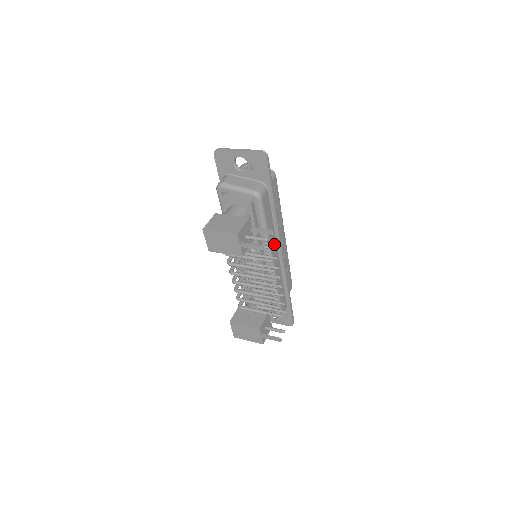
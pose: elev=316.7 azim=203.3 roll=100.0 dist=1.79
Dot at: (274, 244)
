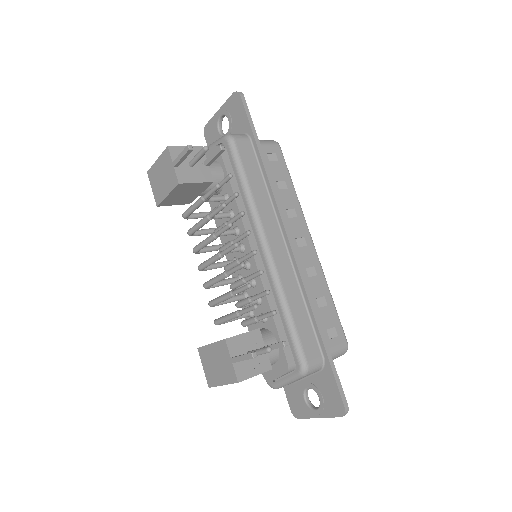
Dot at: (271, 222)
